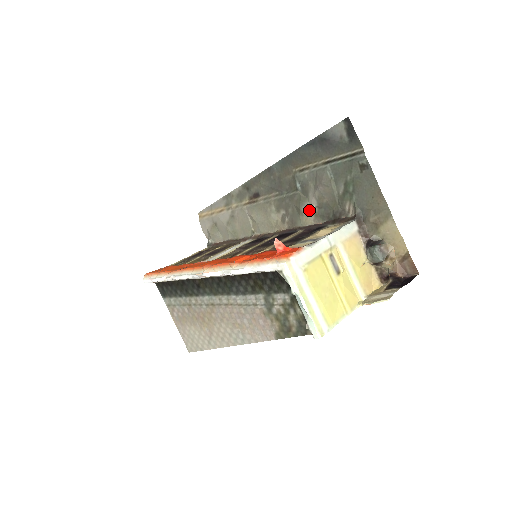
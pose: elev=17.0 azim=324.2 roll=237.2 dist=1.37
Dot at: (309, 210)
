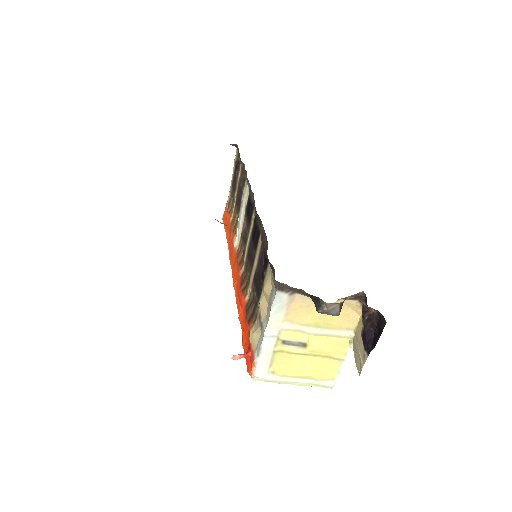
Dot at: occluded
